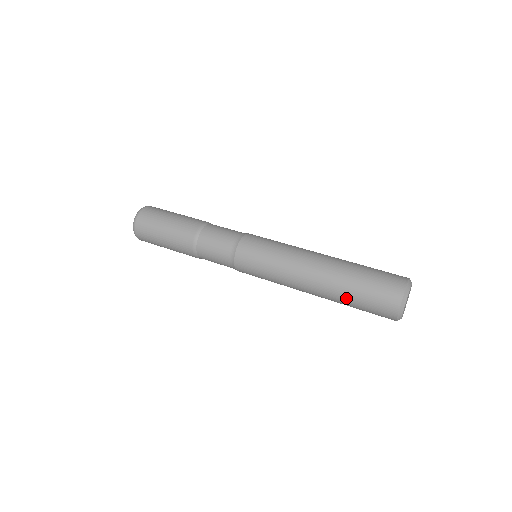
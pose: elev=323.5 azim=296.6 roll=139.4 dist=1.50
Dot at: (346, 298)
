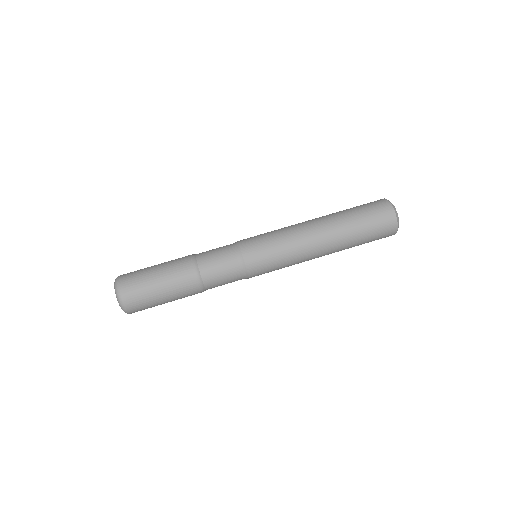
Dot at: (355, 242)
